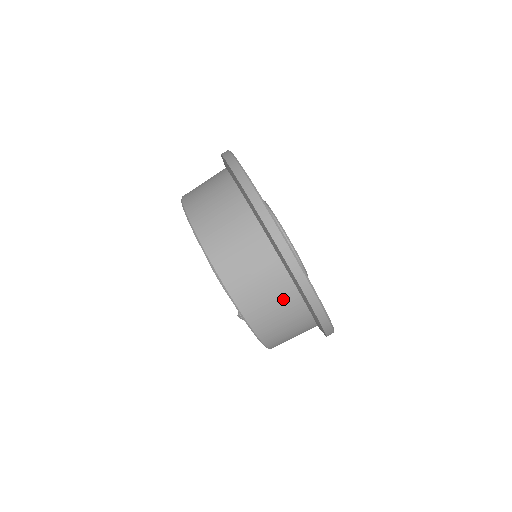
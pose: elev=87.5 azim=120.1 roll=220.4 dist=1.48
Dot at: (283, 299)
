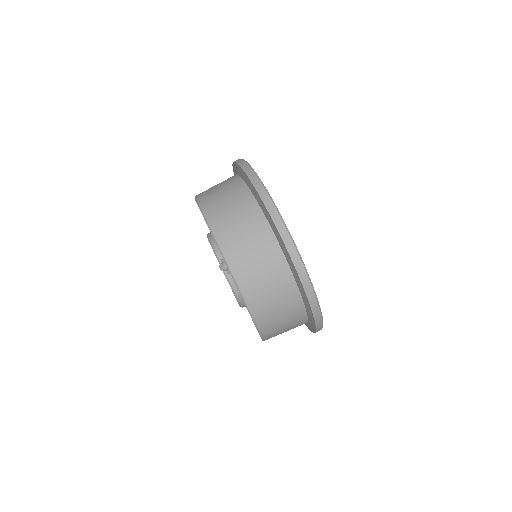
Dot at: (252, 226)
